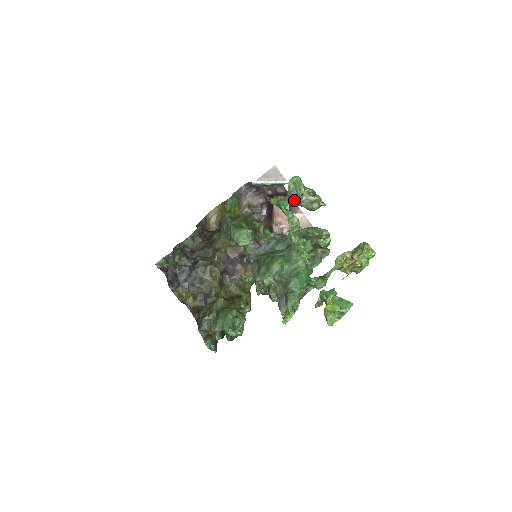
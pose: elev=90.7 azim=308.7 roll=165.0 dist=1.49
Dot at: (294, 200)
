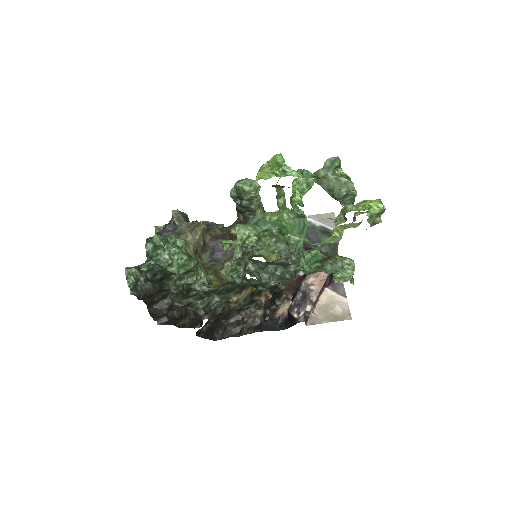
Dot at: (322, 172)
